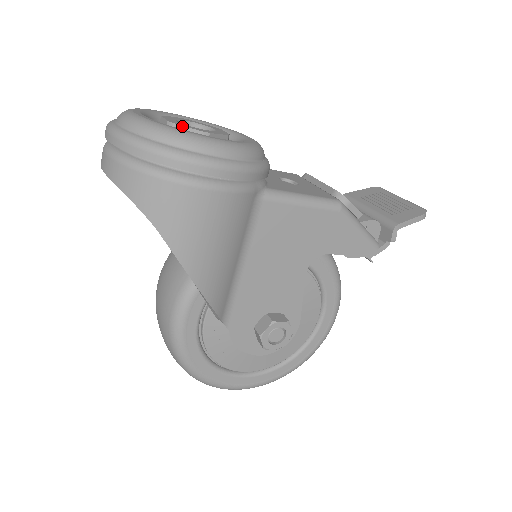
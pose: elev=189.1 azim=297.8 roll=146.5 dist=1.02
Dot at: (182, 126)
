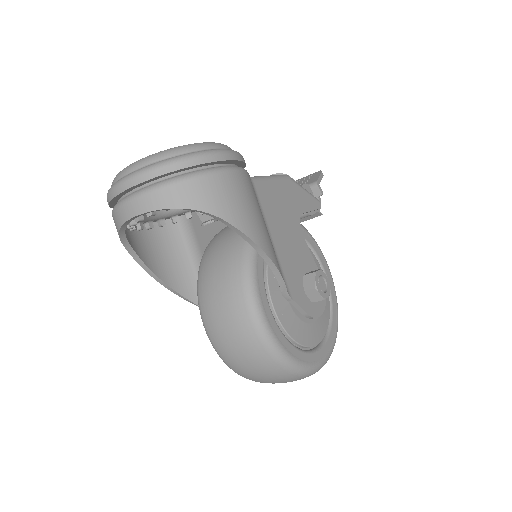
Dot at: occluded
